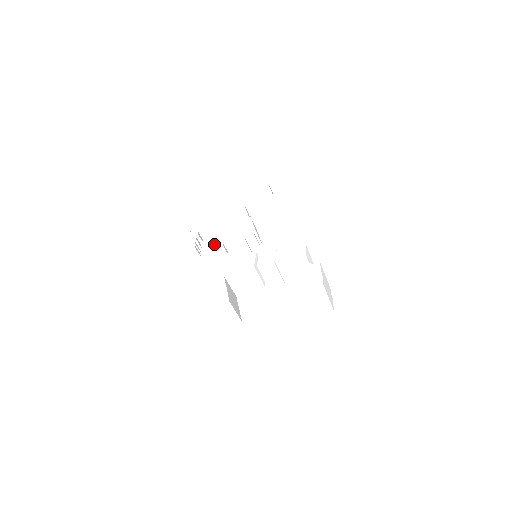
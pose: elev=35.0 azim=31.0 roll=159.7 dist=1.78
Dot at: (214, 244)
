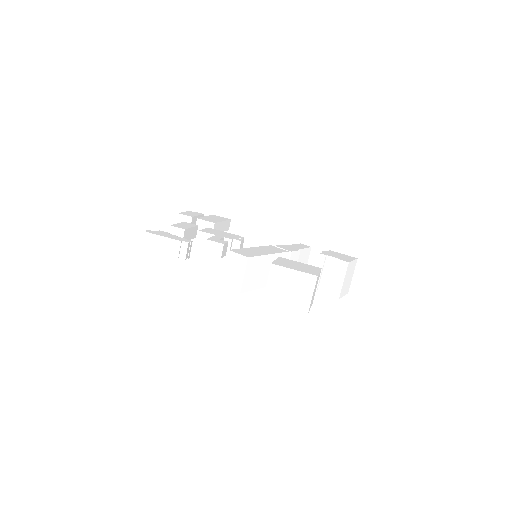
Dot at: (212, 239)
